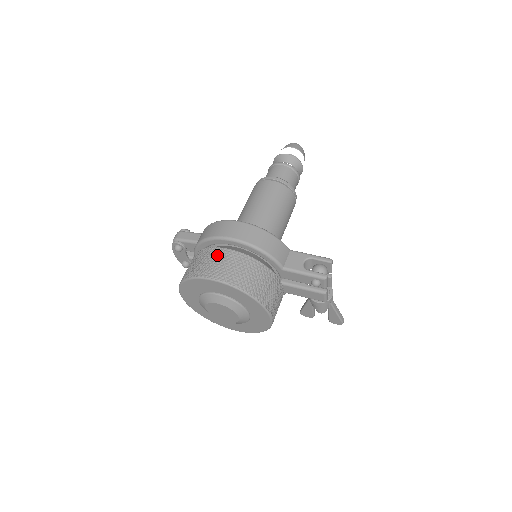
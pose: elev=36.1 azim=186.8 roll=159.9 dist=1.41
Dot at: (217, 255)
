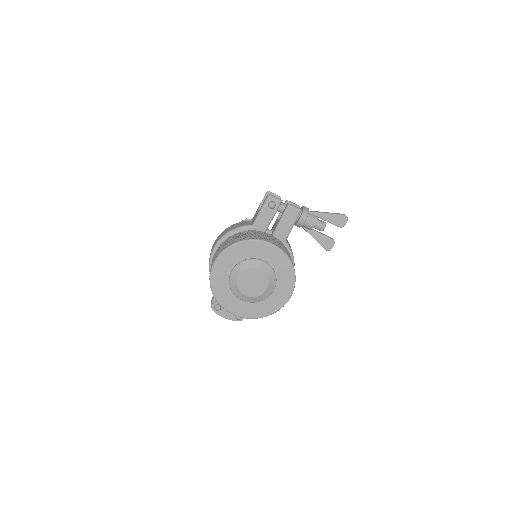
Dot at: occluded
